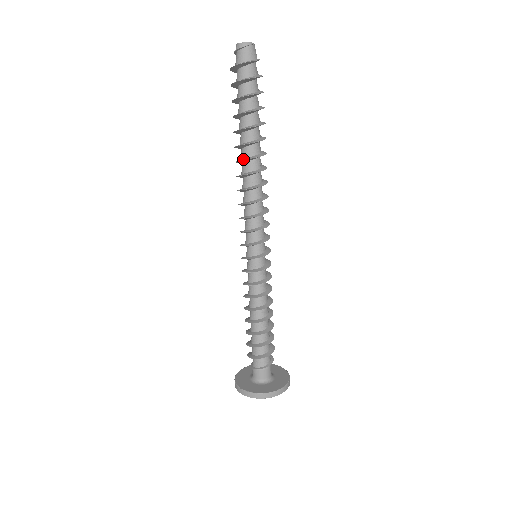
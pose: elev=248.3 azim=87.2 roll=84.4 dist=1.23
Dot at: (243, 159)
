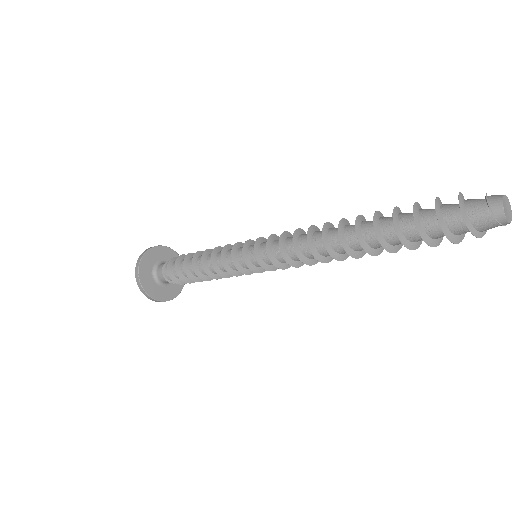
Dot at: (348, 250)
